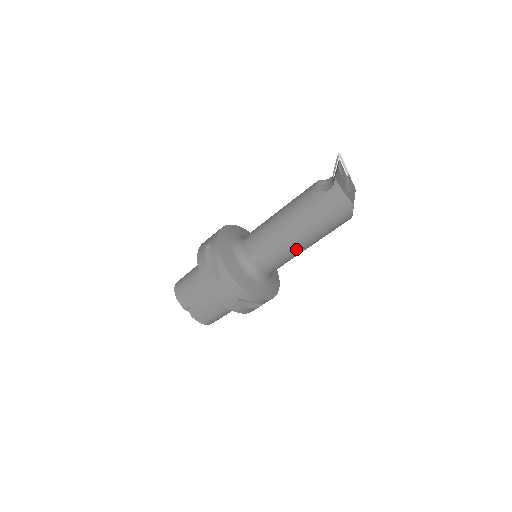
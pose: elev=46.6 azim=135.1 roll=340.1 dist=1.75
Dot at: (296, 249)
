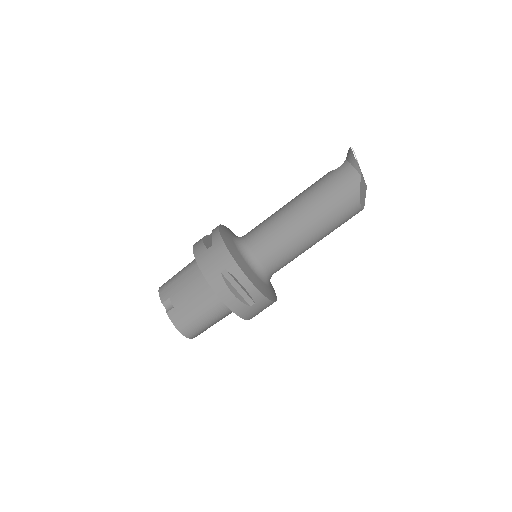
Dot at: (298, 230)
